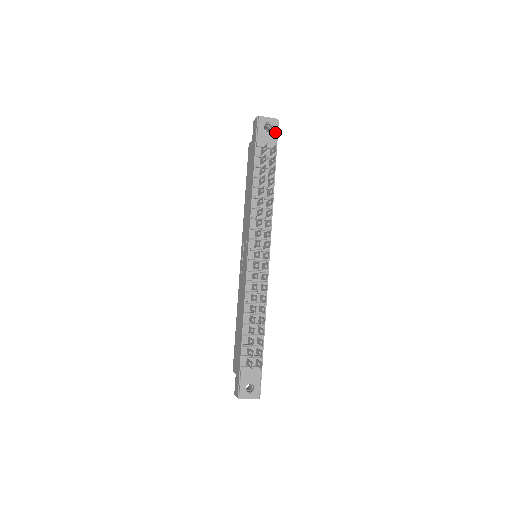
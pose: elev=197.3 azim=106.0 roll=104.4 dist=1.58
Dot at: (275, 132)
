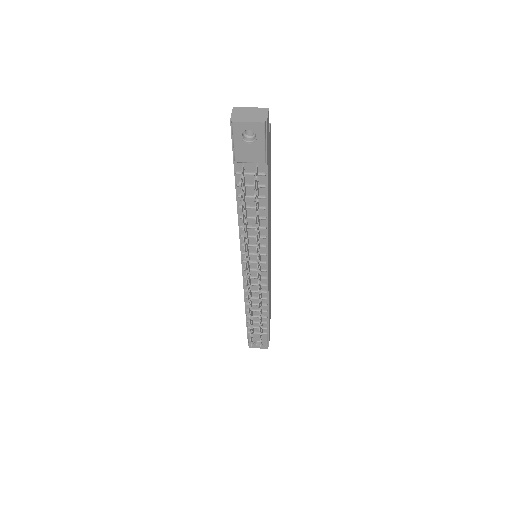
Dot at: (261, 142)
